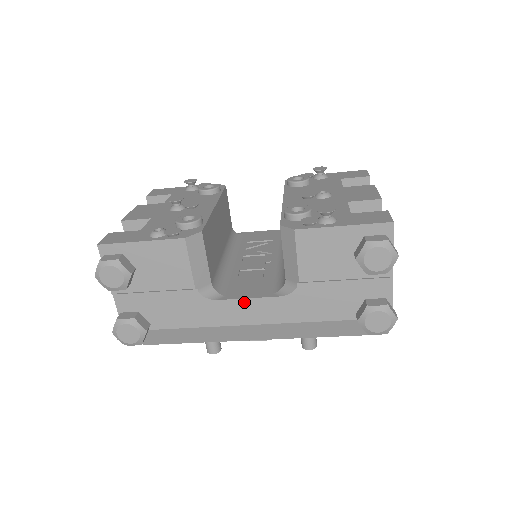
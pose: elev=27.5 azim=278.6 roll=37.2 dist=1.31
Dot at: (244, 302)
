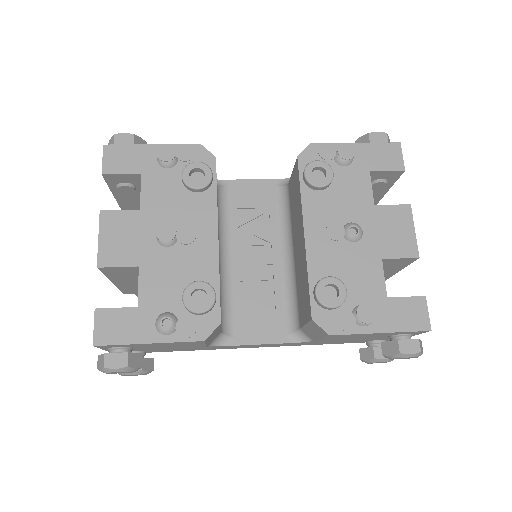
Dot at: (255, 345)
